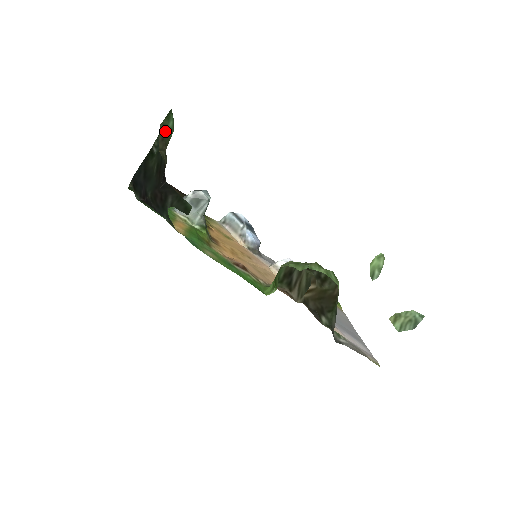
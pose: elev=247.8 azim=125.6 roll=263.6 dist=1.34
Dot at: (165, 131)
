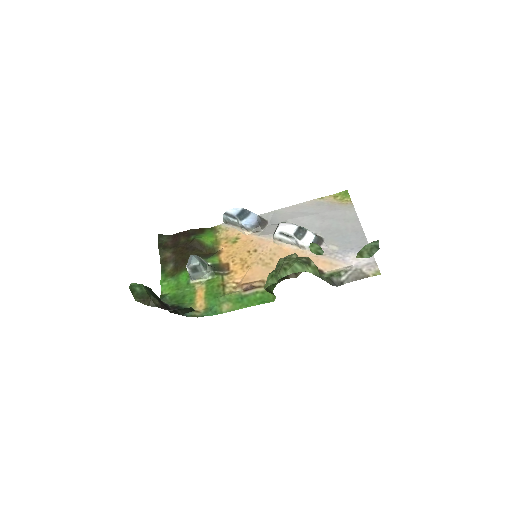
Dot at: (140, 296)
